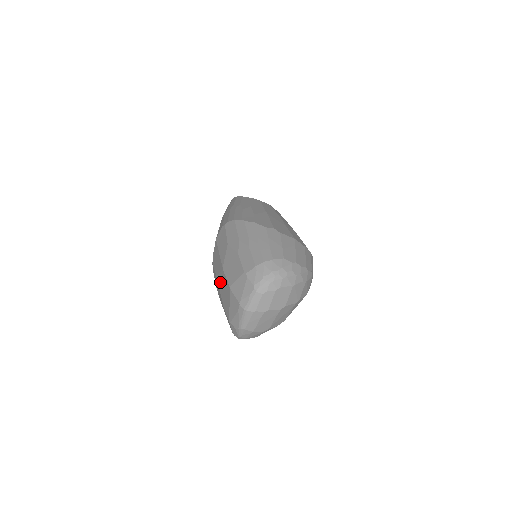
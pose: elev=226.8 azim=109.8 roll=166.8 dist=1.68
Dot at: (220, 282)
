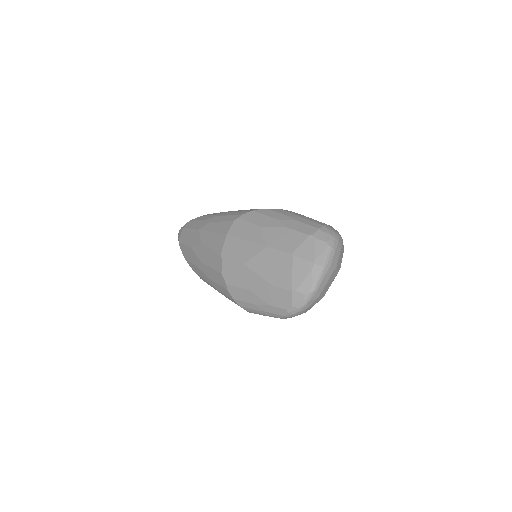
Dot at: (259, 264)
